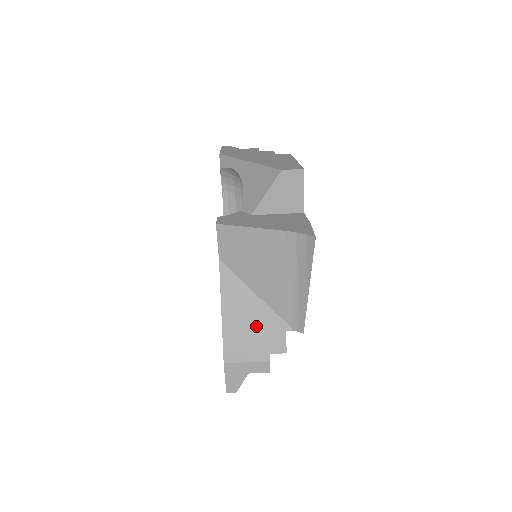
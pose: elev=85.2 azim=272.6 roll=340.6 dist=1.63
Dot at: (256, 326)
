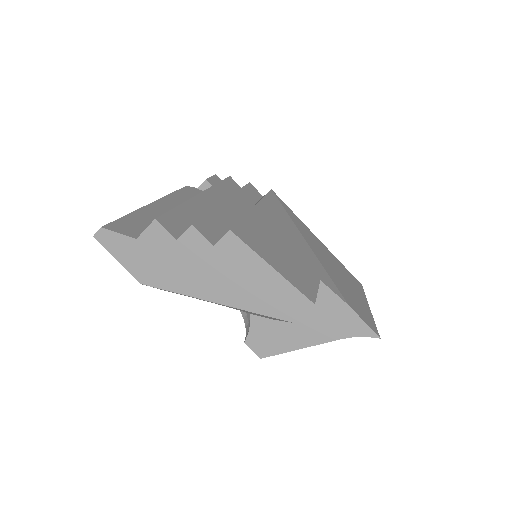
Dot at: occluded
